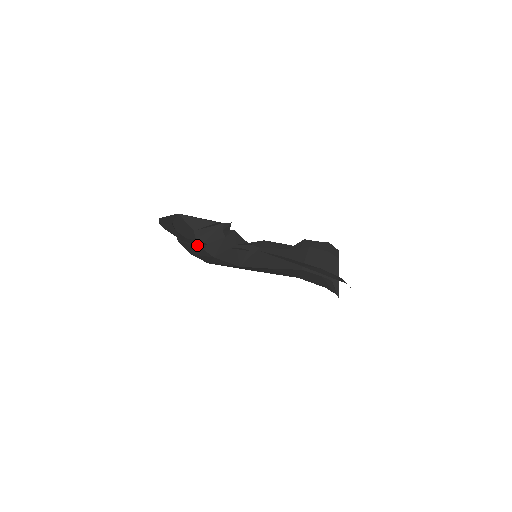
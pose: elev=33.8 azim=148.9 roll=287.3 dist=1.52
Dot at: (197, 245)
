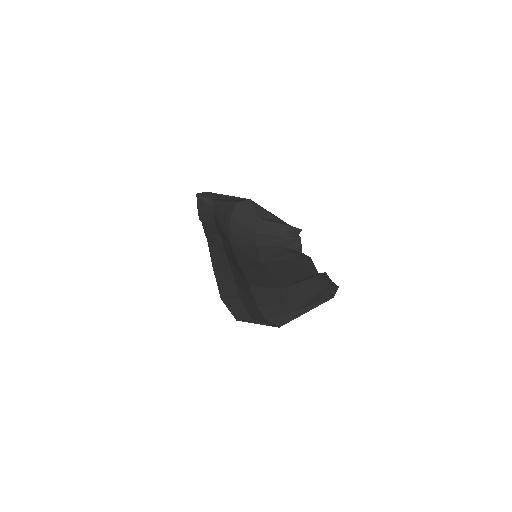
Dot at: (254, 230)
